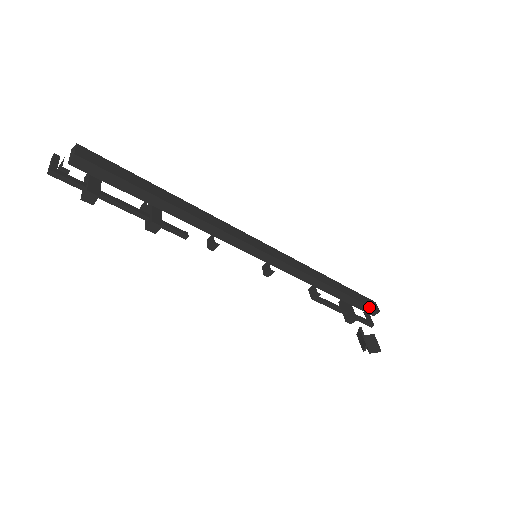
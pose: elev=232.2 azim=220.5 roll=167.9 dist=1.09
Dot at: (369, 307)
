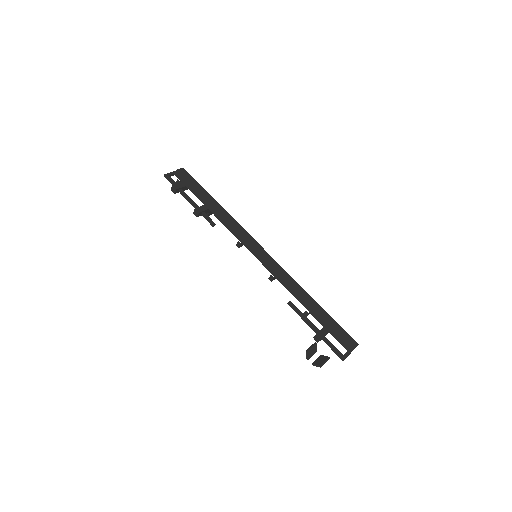
Dot at: (342, 339)
